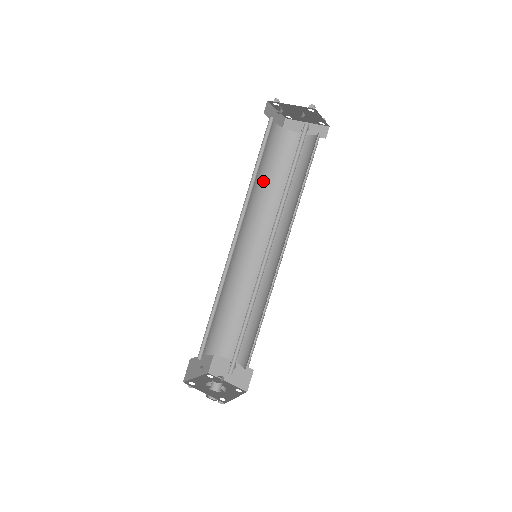
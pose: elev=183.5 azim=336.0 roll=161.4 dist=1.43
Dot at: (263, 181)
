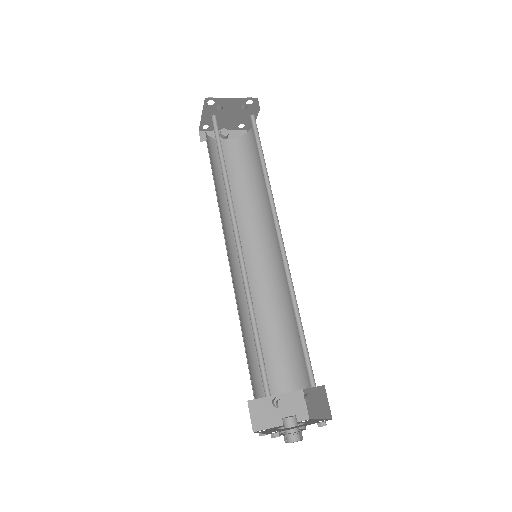
Dot at: (216, 187)
